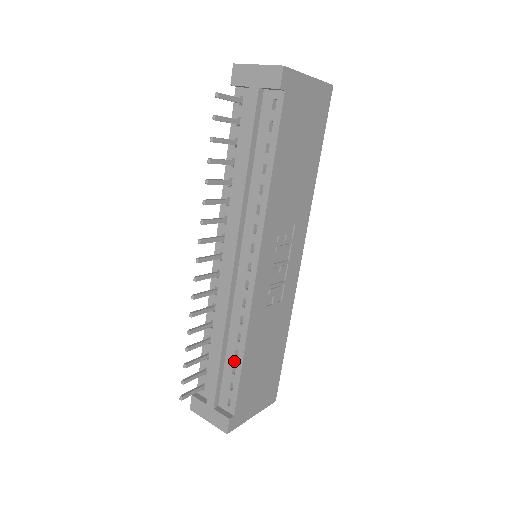
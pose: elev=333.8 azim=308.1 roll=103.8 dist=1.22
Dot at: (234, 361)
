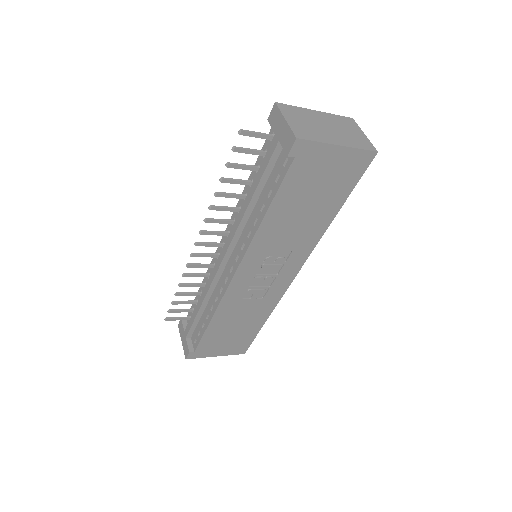
Dot at: (205, 320)
